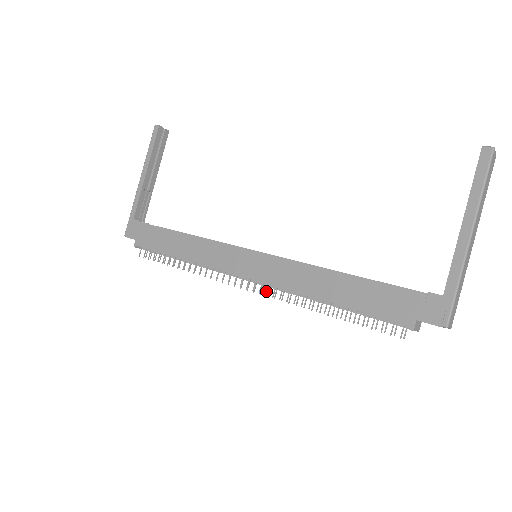
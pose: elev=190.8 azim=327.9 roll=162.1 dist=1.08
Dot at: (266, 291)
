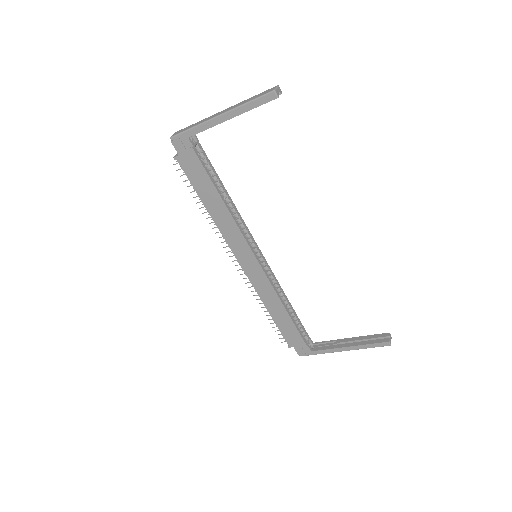
Dot at: occluded
